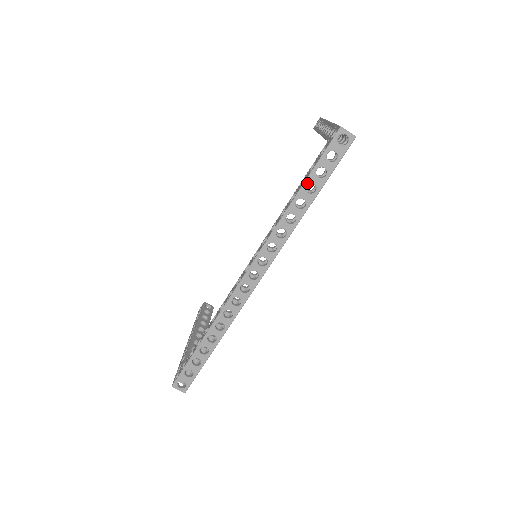
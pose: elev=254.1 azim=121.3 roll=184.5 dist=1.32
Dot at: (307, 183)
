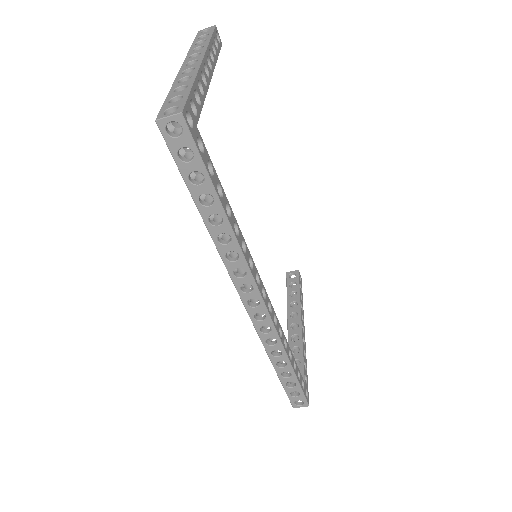
Dot at: (197, 199)
